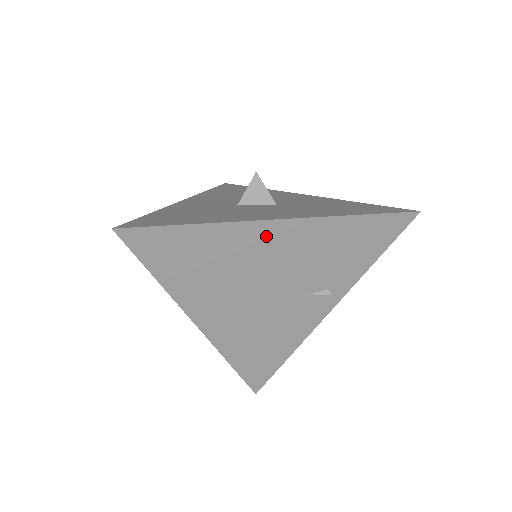
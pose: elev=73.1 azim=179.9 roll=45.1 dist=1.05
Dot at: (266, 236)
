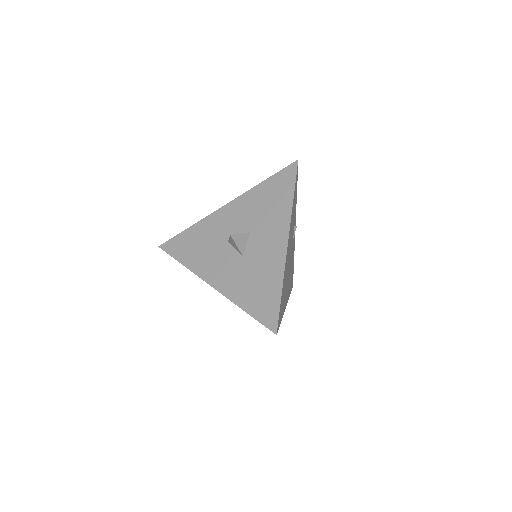
Dot at: occluded
